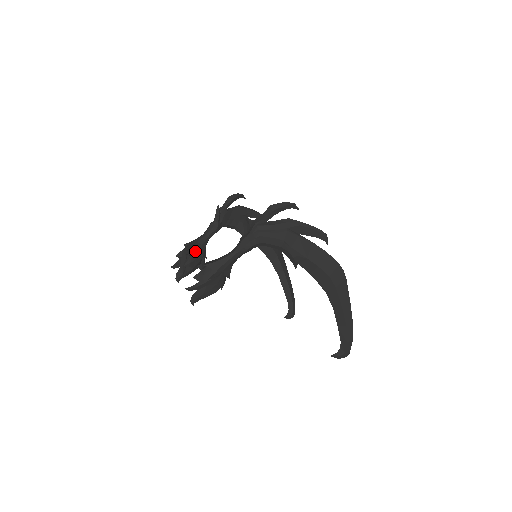
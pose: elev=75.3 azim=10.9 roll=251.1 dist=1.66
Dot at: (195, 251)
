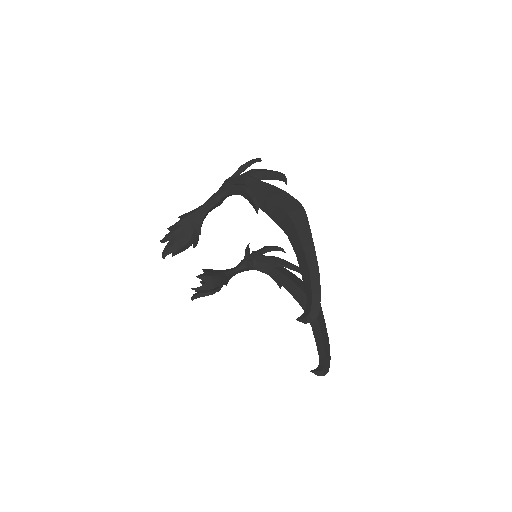
Dot at: (214, 272)
